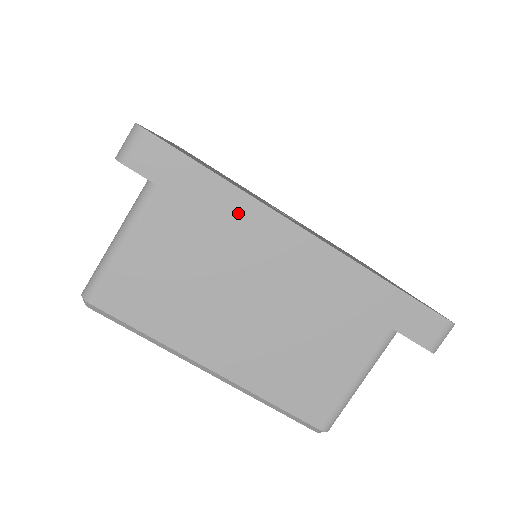
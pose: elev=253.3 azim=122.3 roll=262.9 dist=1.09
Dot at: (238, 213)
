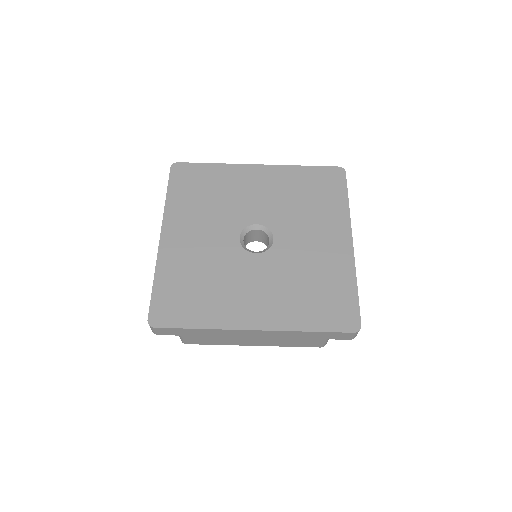
Dot at: (217, 333)
